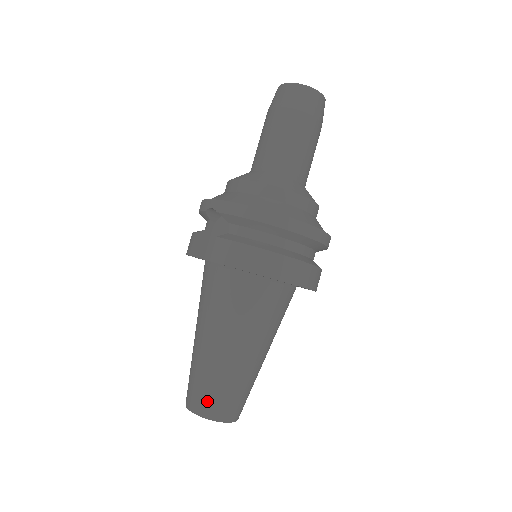
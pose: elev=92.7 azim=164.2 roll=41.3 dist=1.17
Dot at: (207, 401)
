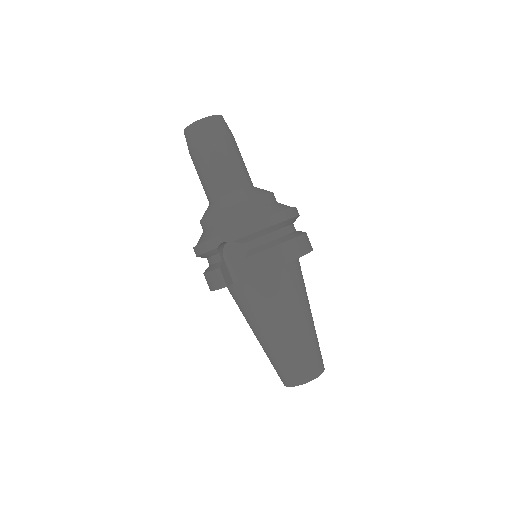
Dot at: (307, 369)
